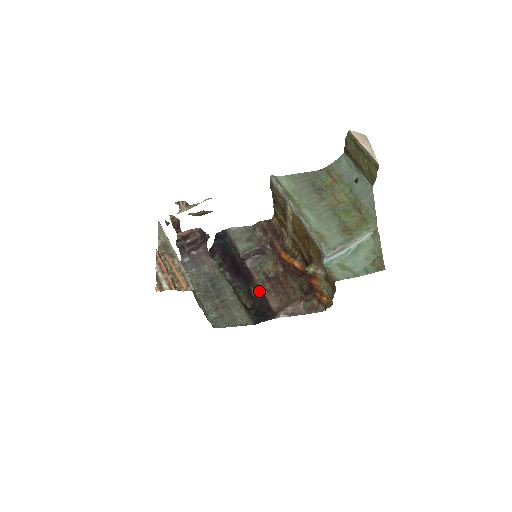
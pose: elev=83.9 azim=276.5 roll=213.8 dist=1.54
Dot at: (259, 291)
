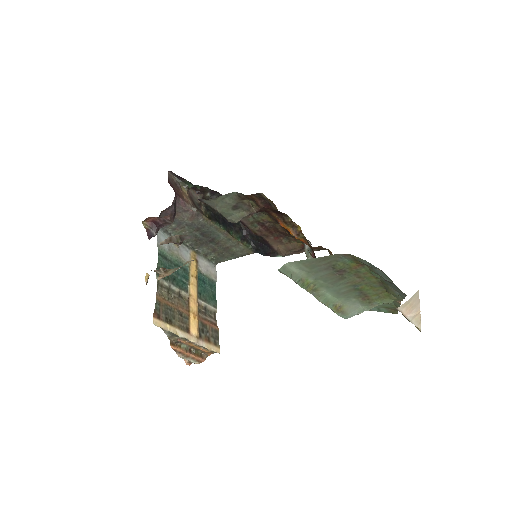
Dot at: (256, 234)
